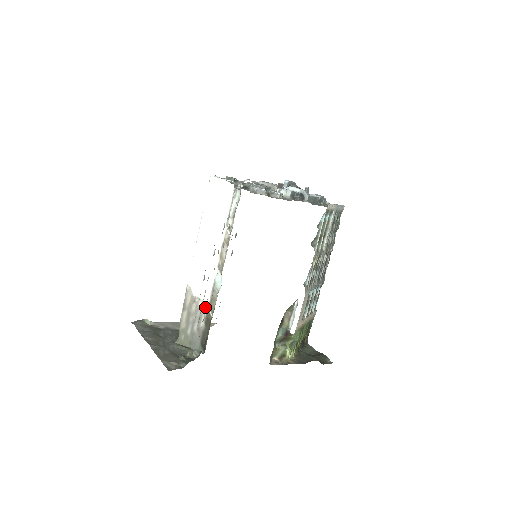
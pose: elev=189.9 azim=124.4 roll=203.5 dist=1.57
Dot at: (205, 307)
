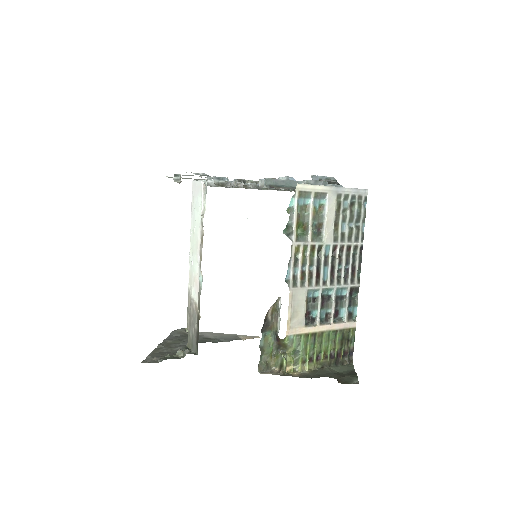
Dot at: (196, 308)
